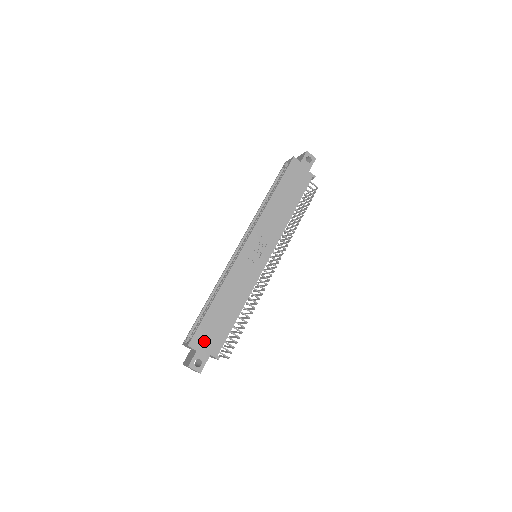
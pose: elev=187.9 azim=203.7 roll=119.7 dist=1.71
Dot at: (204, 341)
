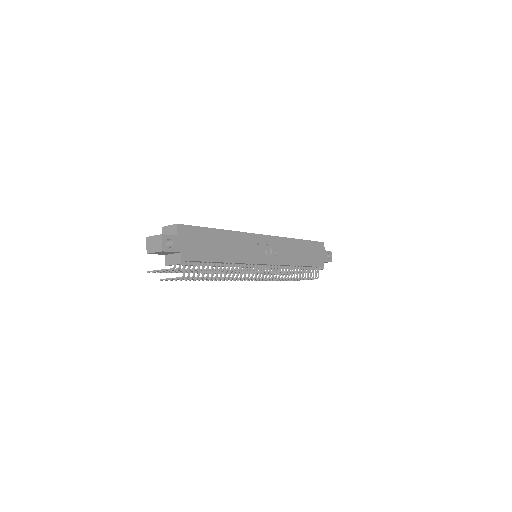
Dot at: (188, 239)
